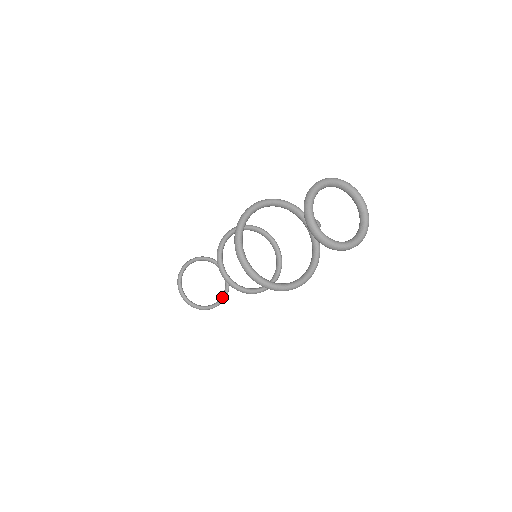
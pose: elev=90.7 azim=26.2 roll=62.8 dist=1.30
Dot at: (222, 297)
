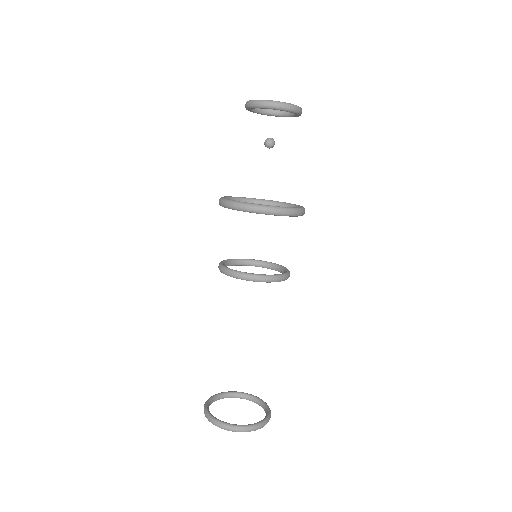
Dot at: (266, 409)
